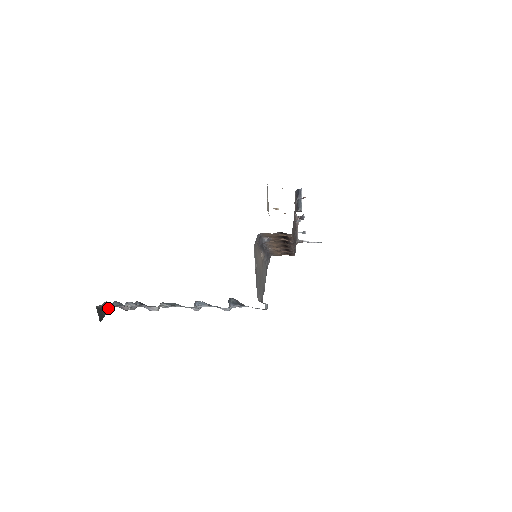
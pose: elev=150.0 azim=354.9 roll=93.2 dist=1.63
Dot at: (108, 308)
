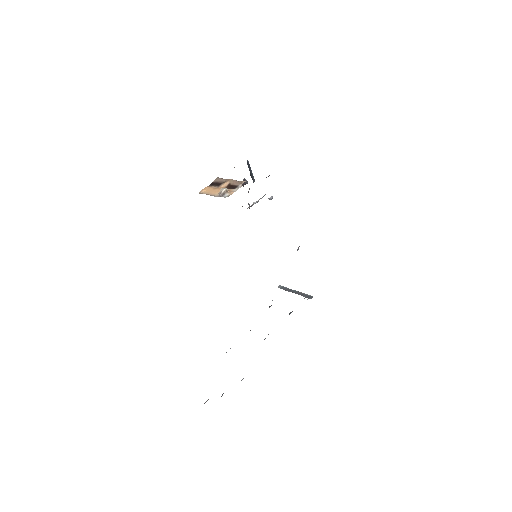
Dot at: occluded
